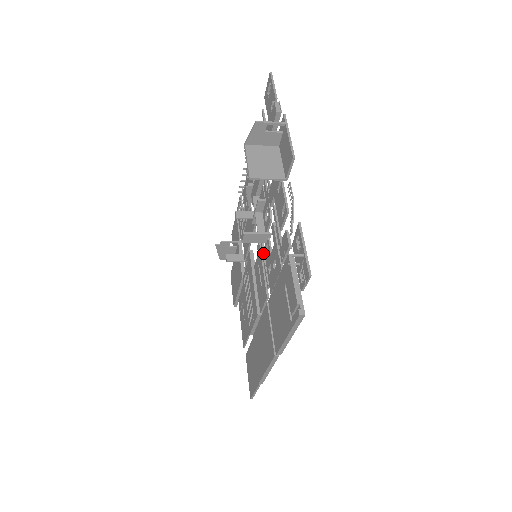
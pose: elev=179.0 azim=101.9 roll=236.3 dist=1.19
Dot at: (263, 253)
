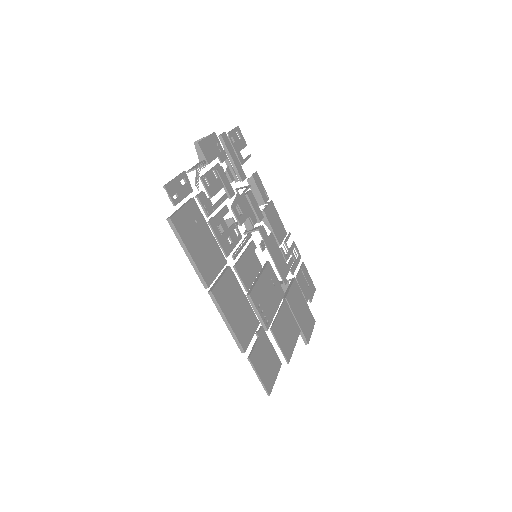
Dot at: (244, 242)
